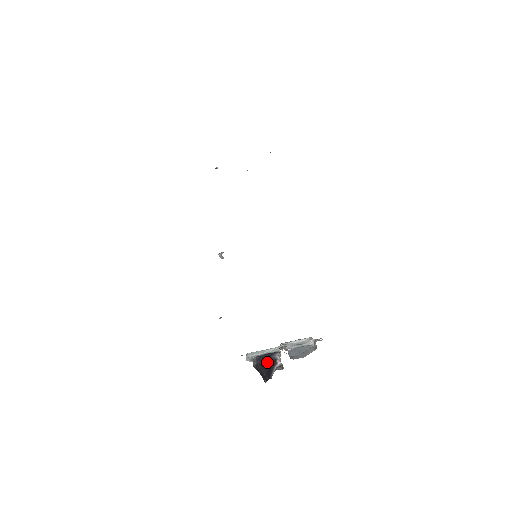
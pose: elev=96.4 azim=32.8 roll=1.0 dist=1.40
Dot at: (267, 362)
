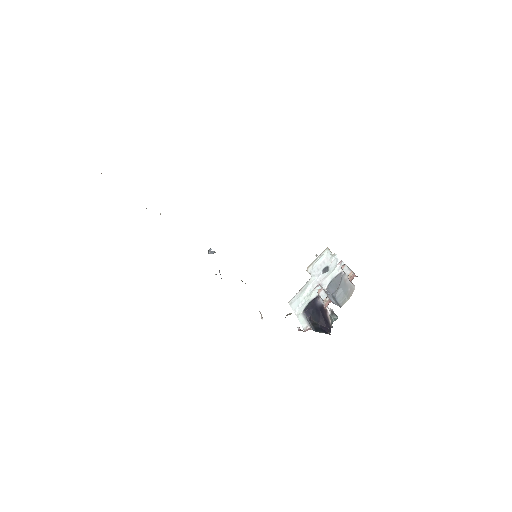
Dot at: (317, 312)
